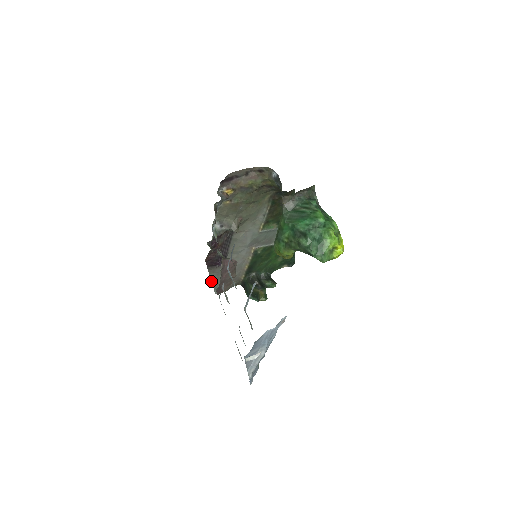
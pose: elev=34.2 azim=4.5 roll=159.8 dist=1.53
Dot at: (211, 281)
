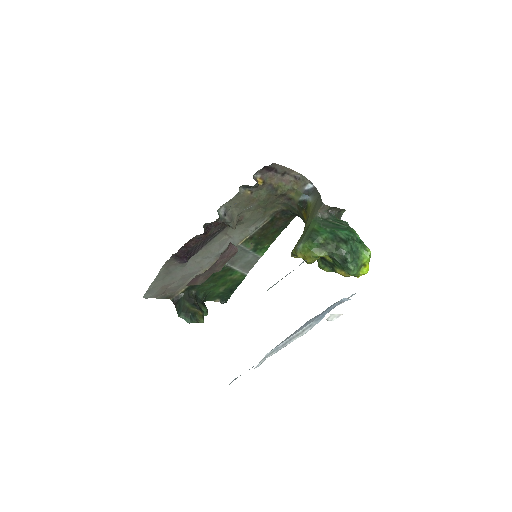
Dot at: (155, 278)
